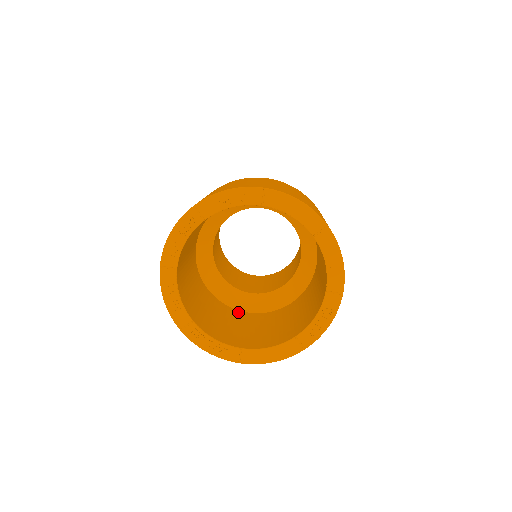
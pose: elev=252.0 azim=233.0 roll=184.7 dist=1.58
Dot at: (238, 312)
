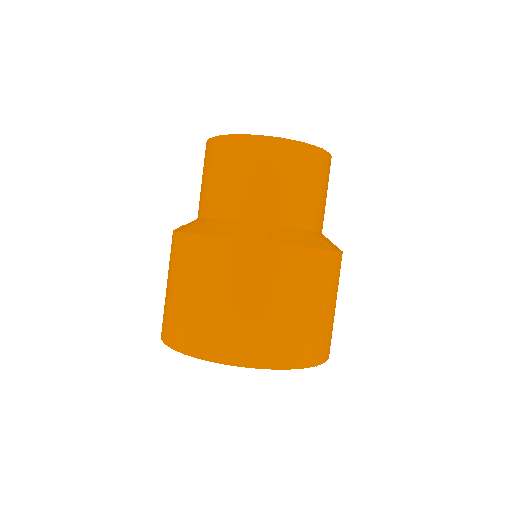
Dot at: occluded
